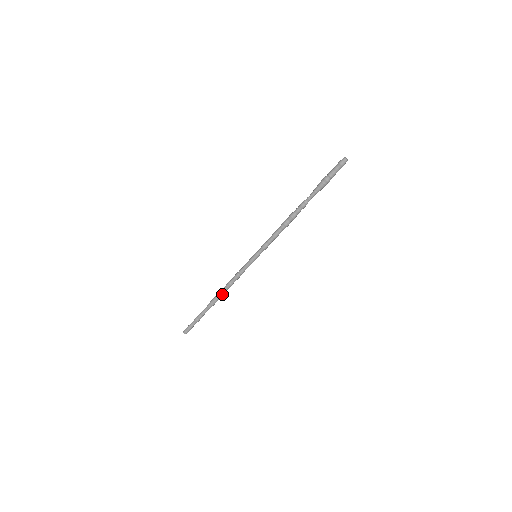
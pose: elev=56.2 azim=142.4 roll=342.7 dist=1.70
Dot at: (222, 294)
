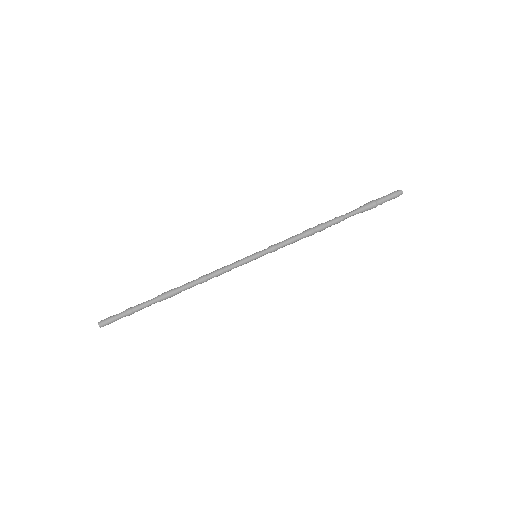
Dot at: (186, 285)
